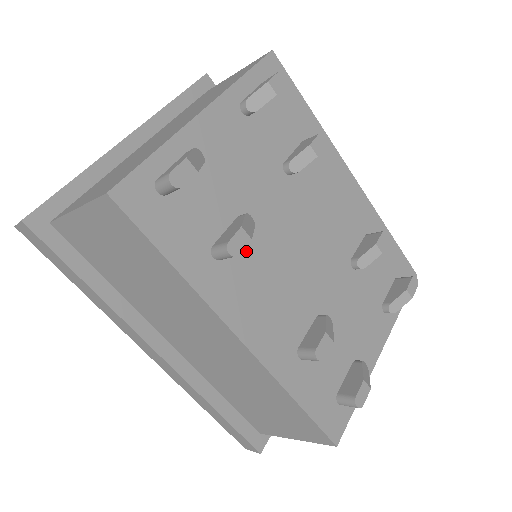
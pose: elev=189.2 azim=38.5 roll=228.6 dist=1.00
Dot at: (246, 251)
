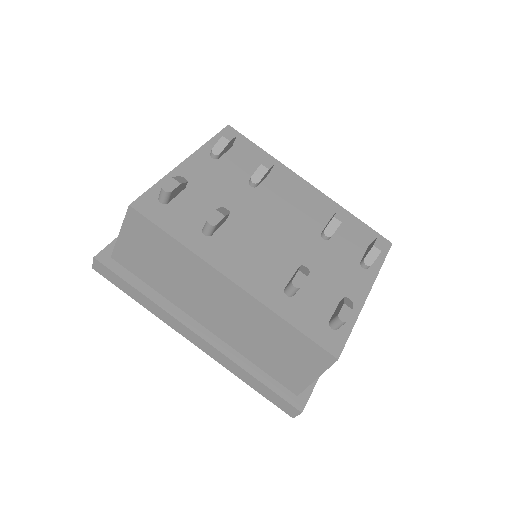
Dot at: (229, 231)
